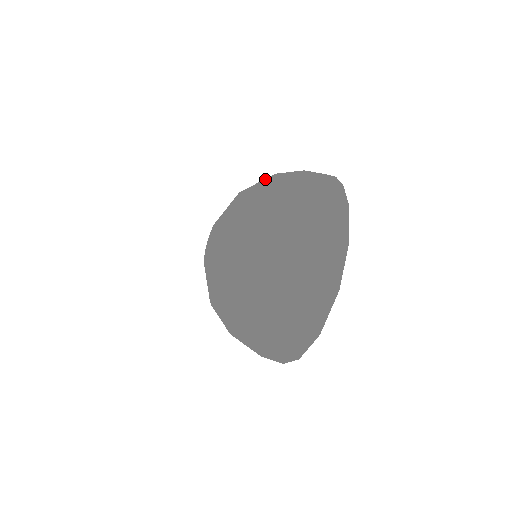
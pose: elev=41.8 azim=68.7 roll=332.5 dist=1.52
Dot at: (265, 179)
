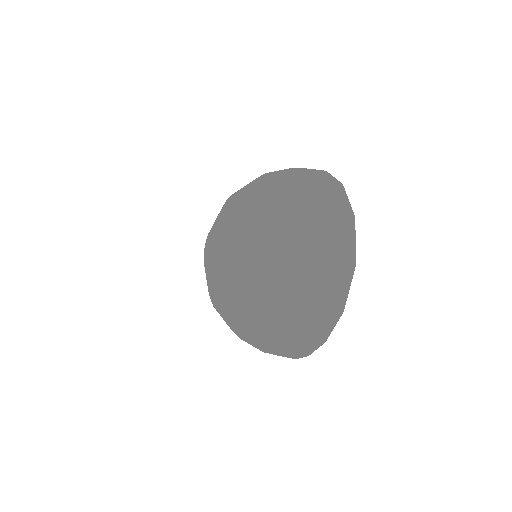
Dot at: occluded
